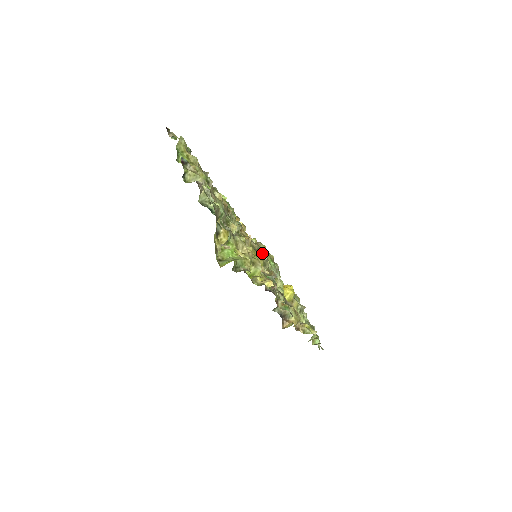
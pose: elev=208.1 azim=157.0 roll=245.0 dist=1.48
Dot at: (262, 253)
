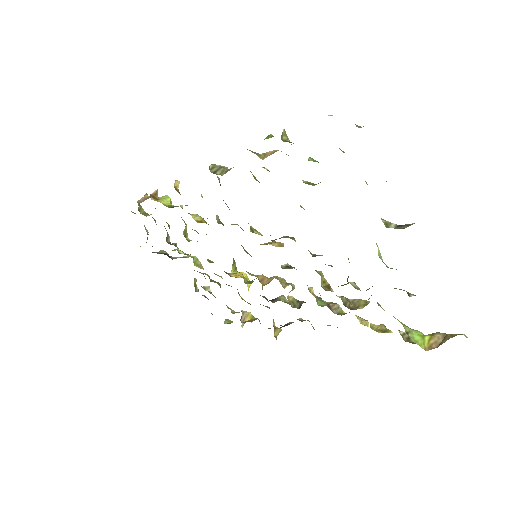
Dot at: (184, 221)
